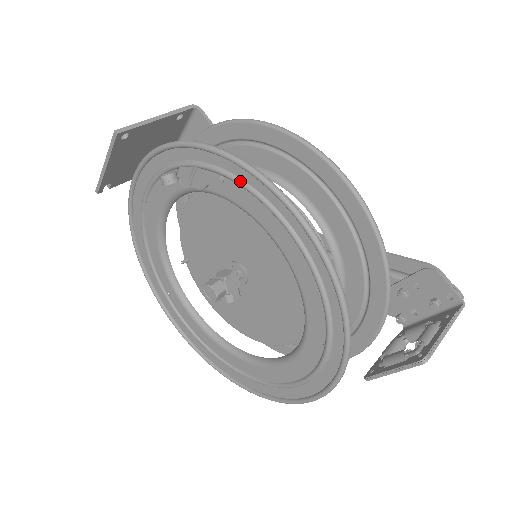
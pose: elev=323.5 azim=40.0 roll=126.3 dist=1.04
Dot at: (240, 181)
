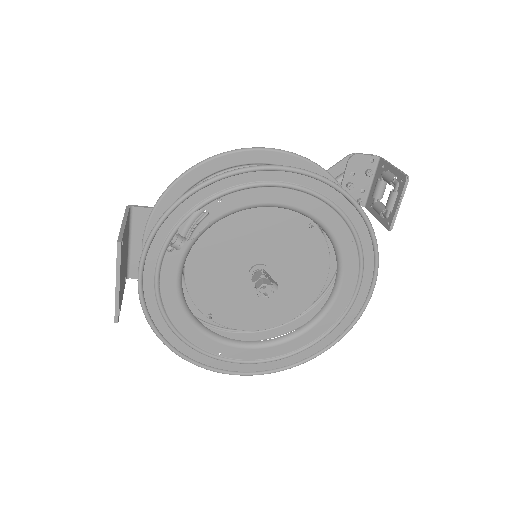
Dot at: (235, 188)
